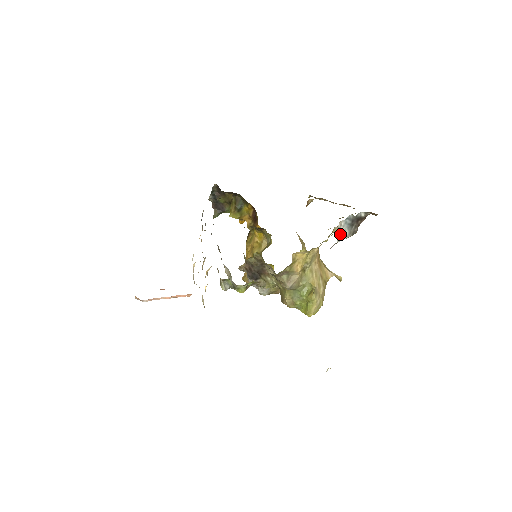
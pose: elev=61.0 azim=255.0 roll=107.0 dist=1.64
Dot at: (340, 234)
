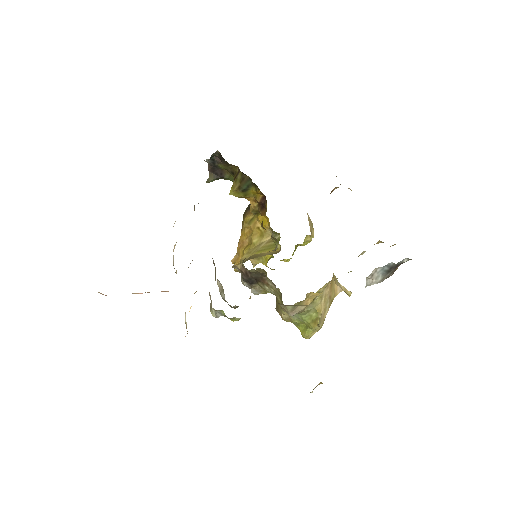
Dot at: (371, 279)
